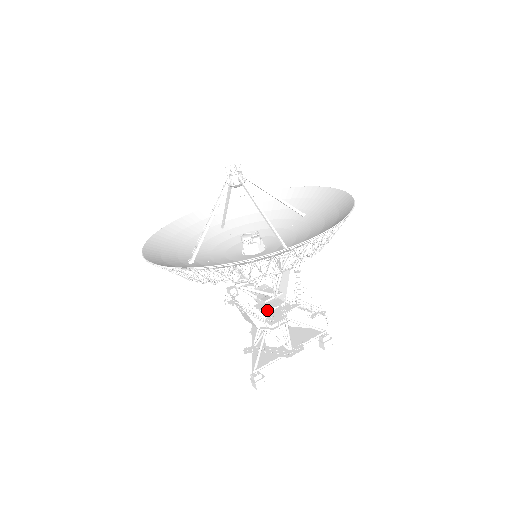
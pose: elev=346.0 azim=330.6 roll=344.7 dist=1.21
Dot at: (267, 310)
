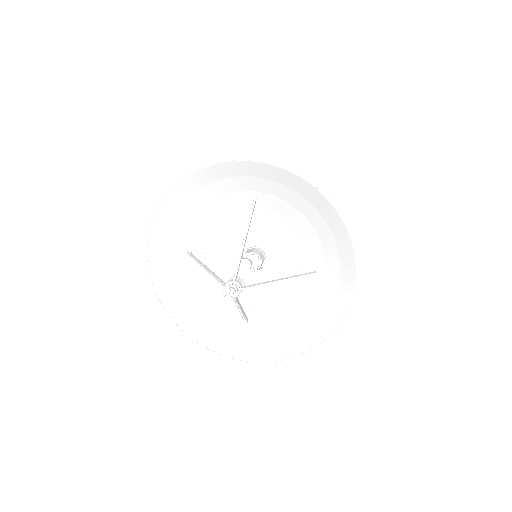
Dot at: occluded
